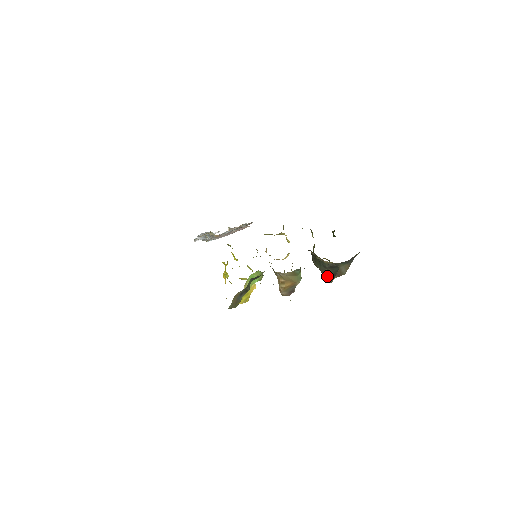
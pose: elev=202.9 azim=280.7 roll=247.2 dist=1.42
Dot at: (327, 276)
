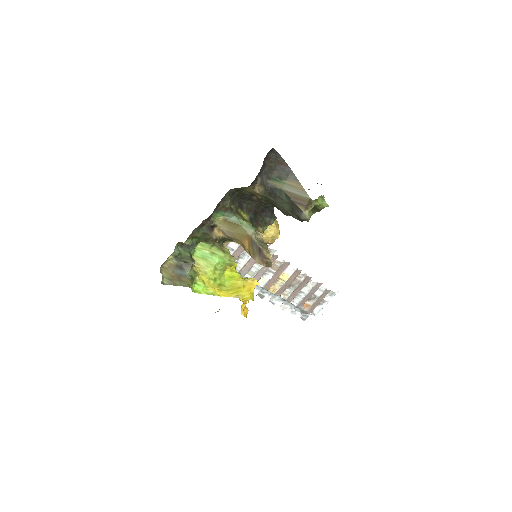
Dot at: (293, 214)
